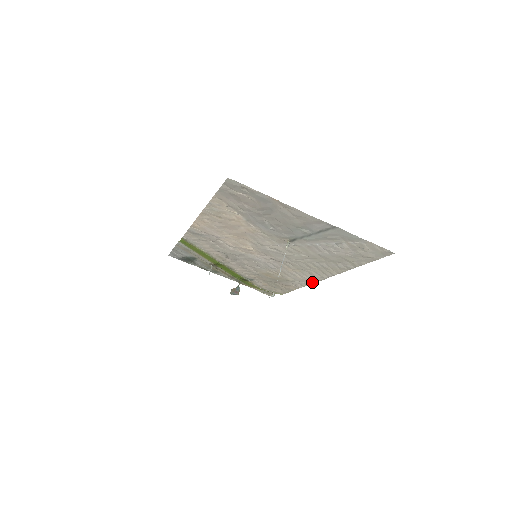
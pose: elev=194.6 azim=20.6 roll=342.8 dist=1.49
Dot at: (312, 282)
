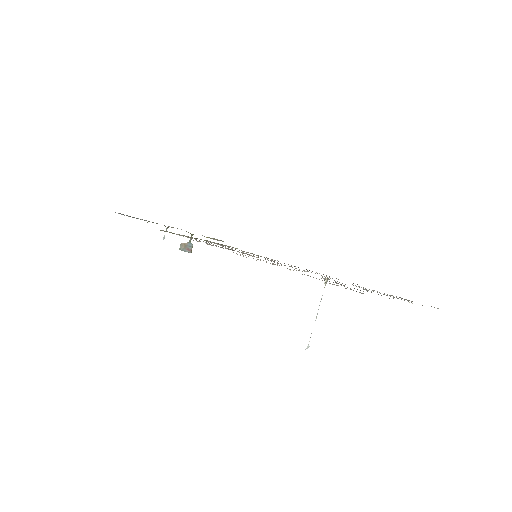
Dot at: occluded
